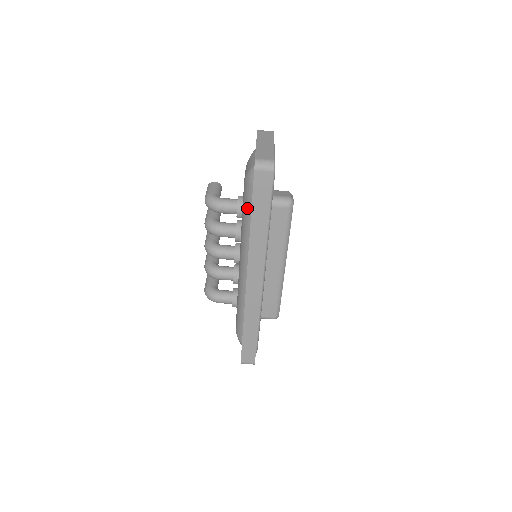
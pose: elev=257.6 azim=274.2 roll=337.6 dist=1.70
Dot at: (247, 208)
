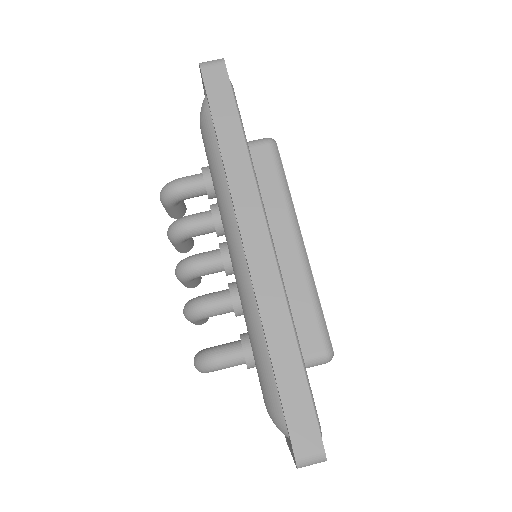
Dot at: (211, 146)
